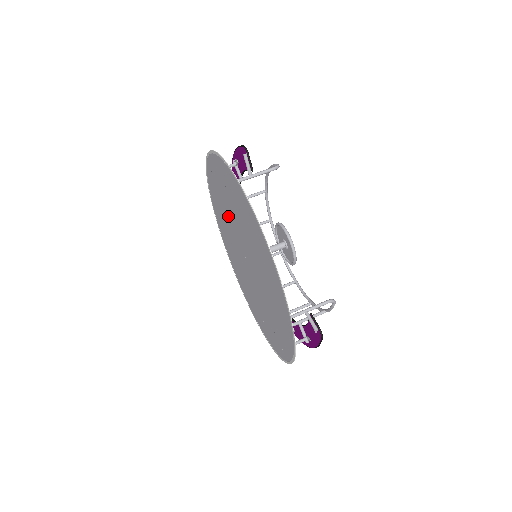
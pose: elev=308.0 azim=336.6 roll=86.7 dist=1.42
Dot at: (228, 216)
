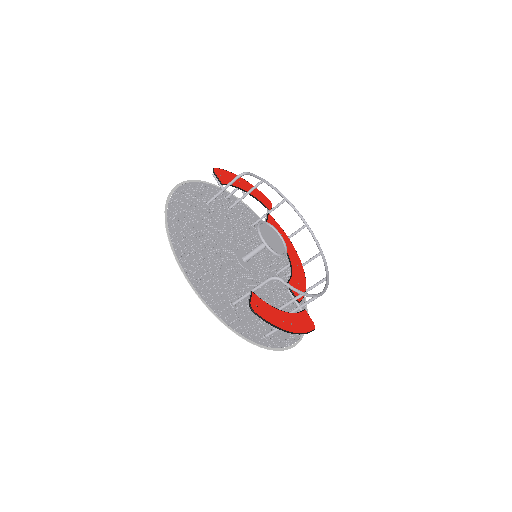
Dot at: (236, 228)
